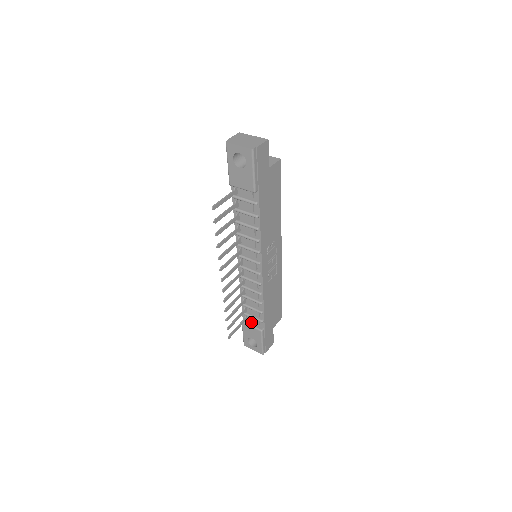
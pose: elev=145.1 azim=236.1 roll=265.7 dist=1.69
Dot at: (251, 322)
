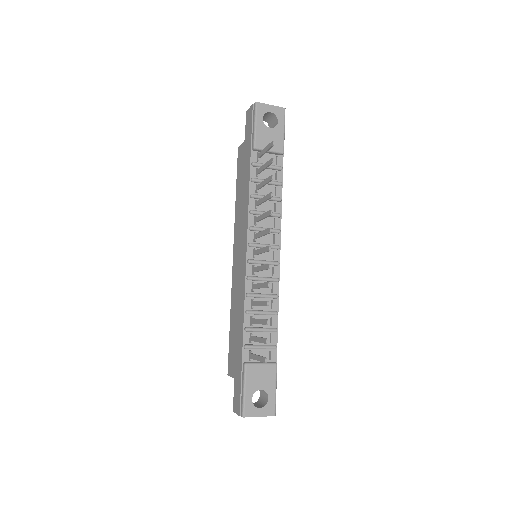
Dot at: (256, 361)
